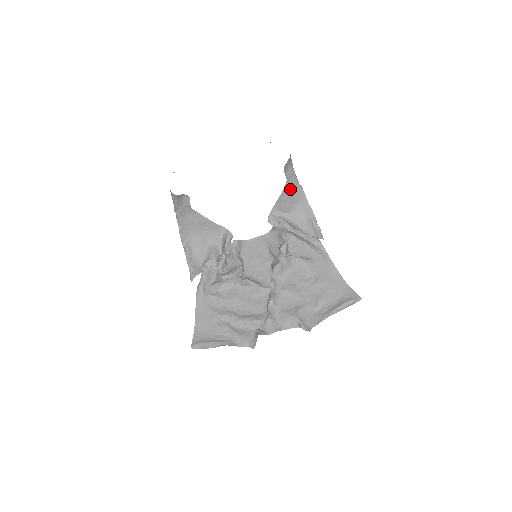
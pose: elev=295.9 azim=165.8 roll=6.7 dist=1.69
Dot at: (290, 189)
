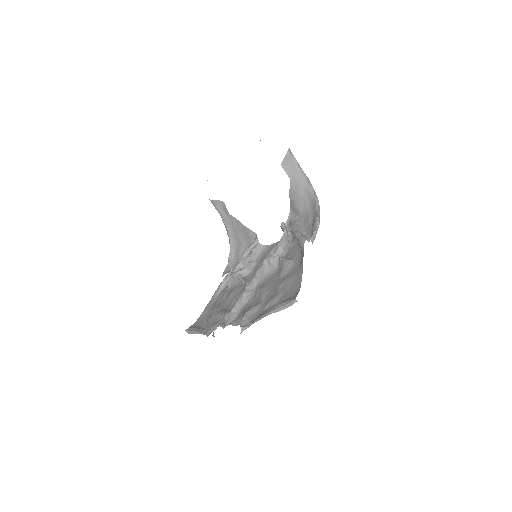
Dot at: (297, 188)
